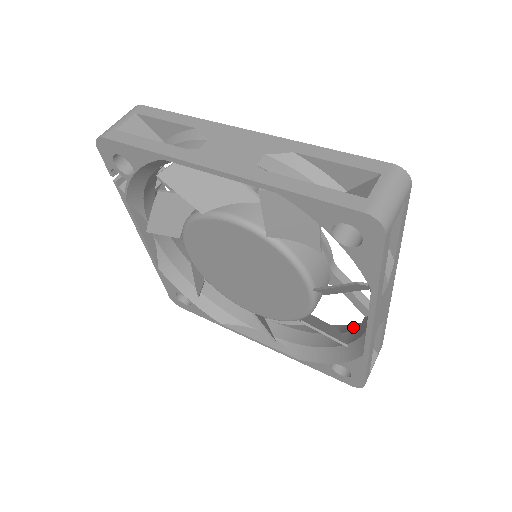
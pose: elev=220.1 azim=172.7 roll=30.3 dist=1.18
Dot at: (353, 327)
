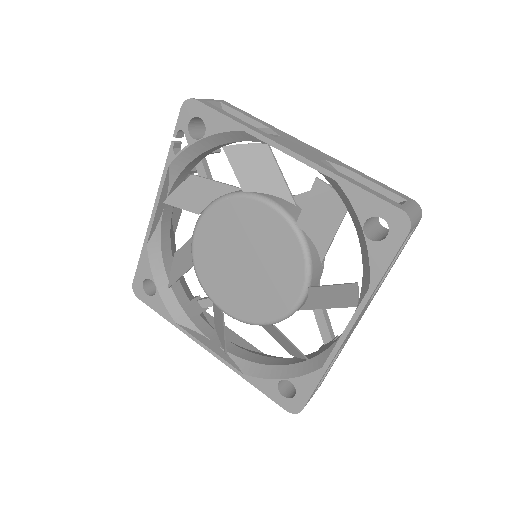
Dot at: occluded
